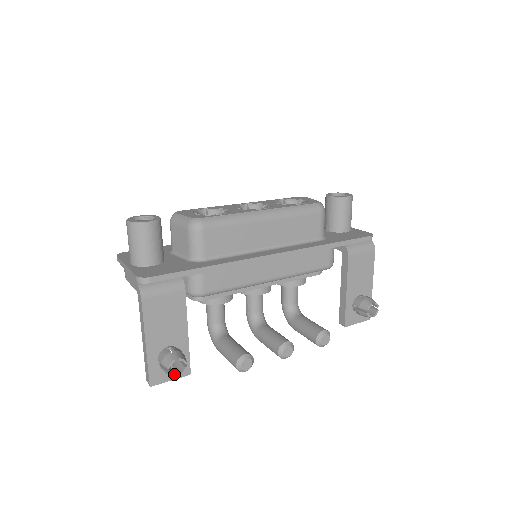
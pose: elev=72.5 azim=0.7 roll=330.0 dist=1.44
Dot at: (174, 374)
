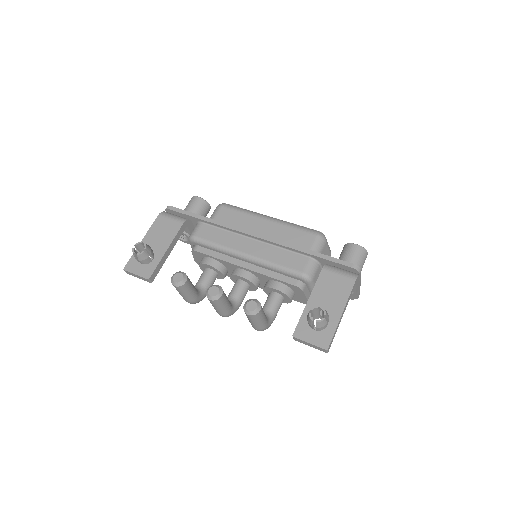
Dot at: (135, 252)
